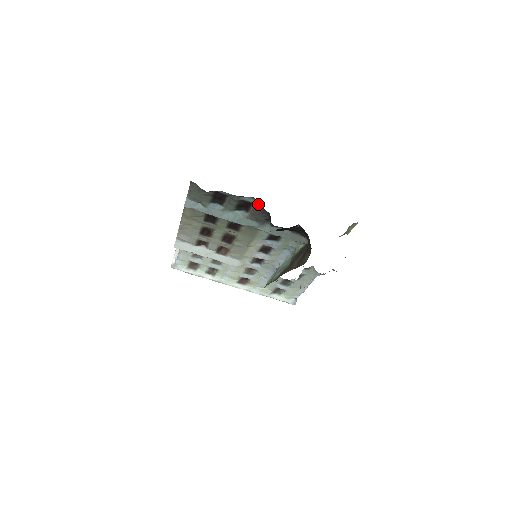
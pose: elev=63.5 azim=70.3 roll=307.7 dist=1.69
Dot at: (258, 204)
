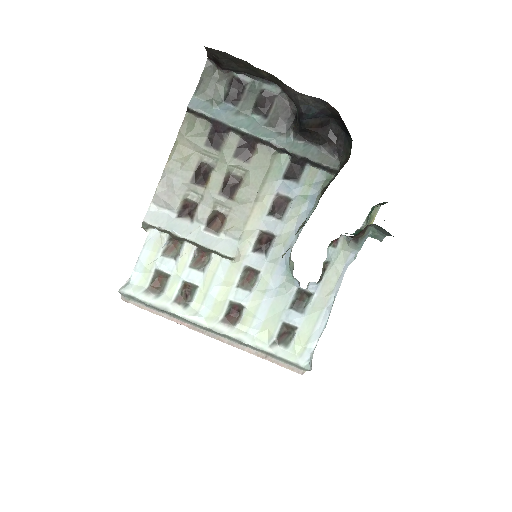
Dot at: (283, 94)
